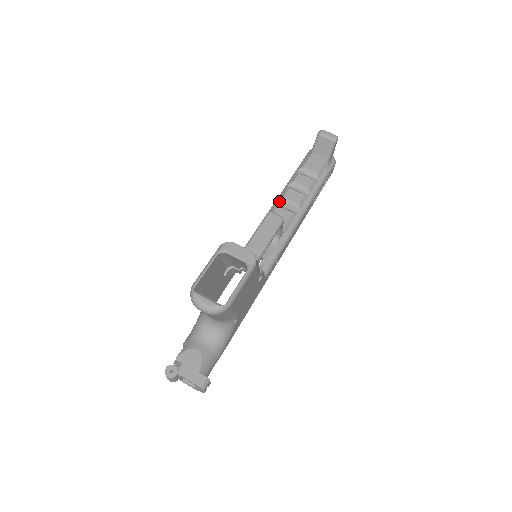
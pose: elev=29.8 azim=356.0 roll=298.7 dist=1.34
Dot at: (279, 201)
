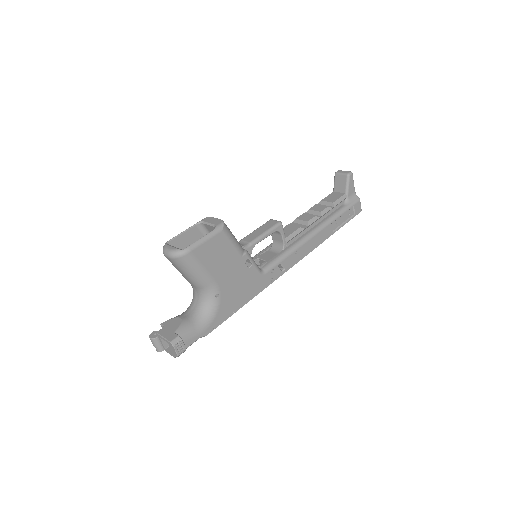
Dot at: (292, 223)
